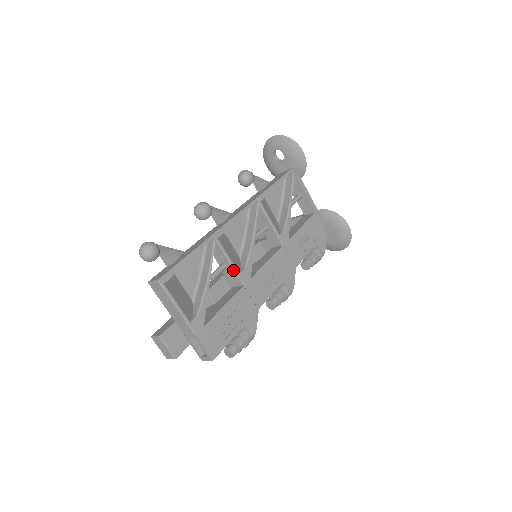
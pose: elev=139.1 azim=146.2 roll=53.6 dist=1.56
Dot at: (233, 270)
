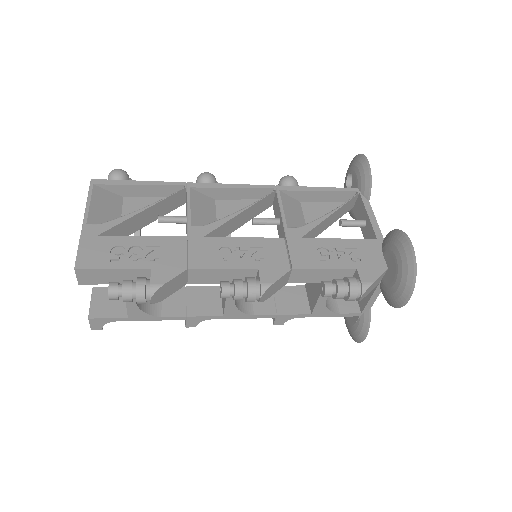
Dot at: (187, 220)
